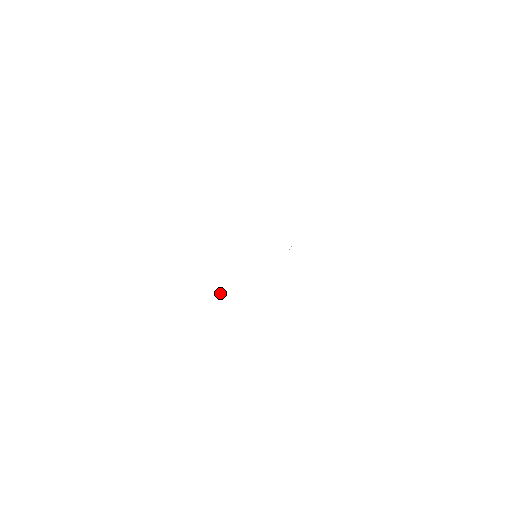
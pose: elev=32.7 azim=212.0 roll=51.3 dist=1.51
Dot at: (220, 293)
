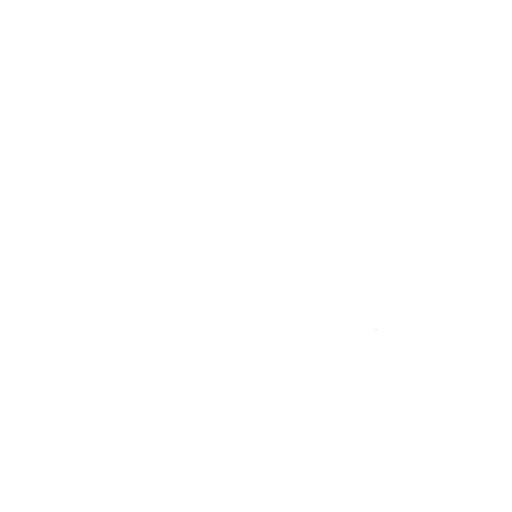
Dot at: occluded
